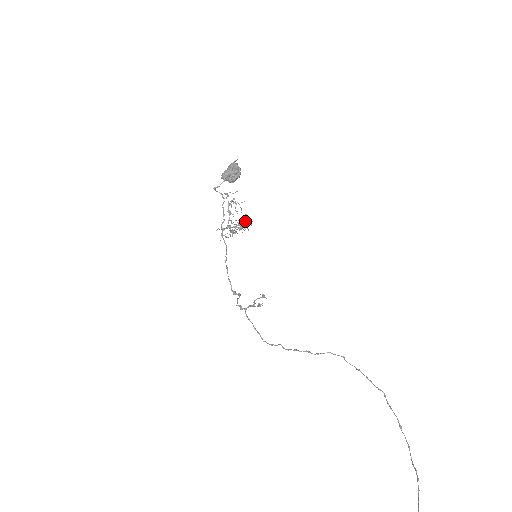
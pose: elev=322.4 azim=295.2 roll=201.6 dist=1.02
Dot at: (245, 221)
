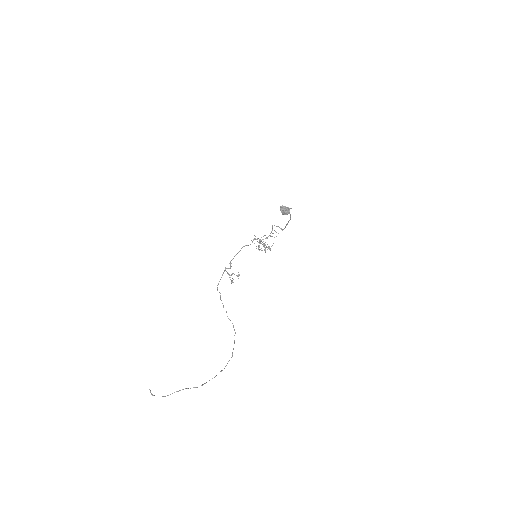
Dot at: (268, 247)
